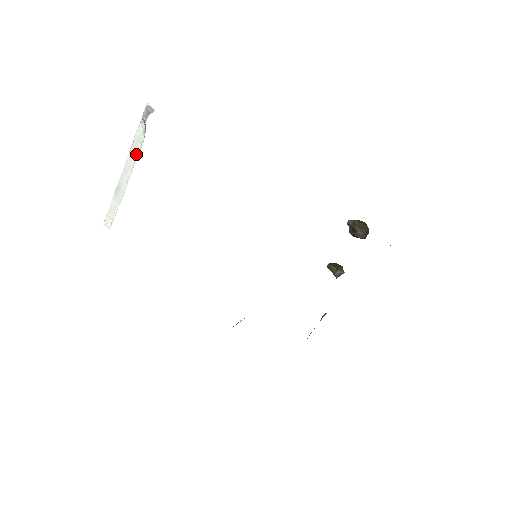
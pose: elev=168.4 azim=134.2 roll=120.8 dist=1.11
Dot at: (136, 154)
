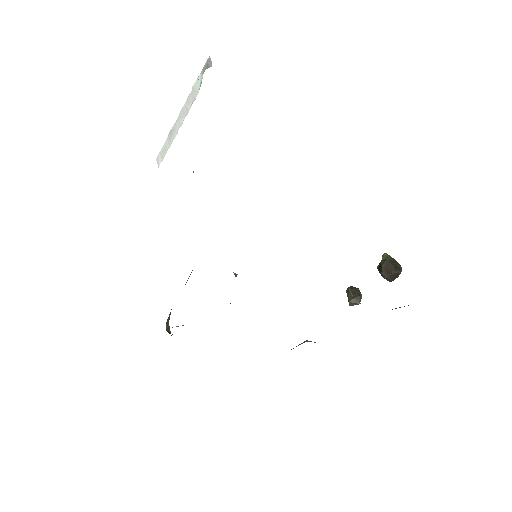
Dot at: (190, 104)
